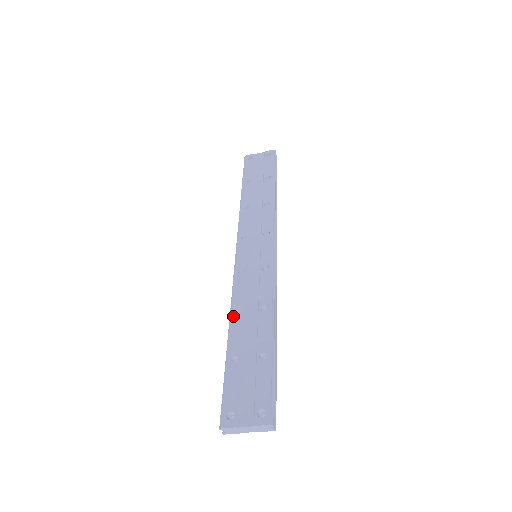
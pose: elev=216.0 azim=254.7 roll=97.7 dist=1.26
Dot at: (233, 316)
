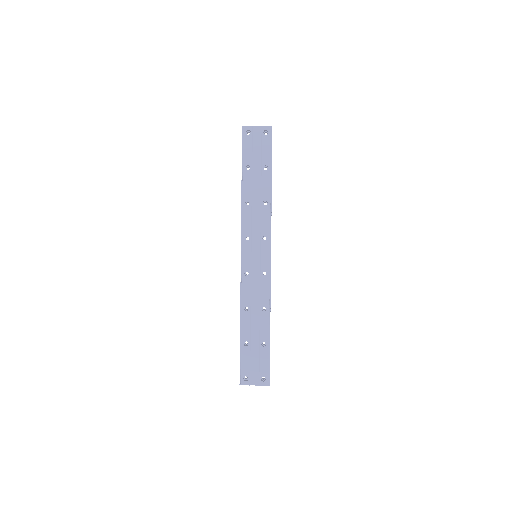
Dot at: (243, 312)
